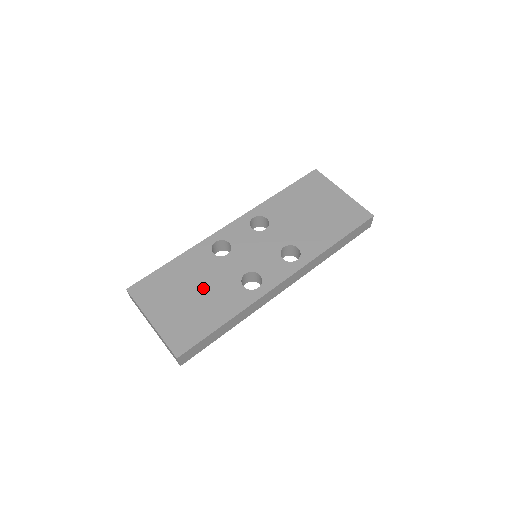
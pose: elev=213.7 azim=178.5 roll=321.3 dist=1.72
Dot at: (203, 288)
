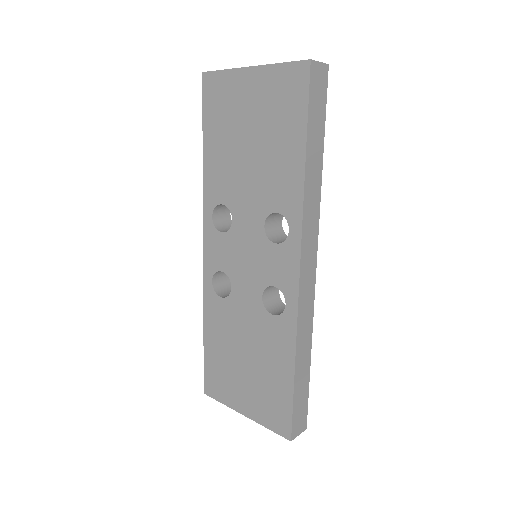
Dot at: (247, 346)
